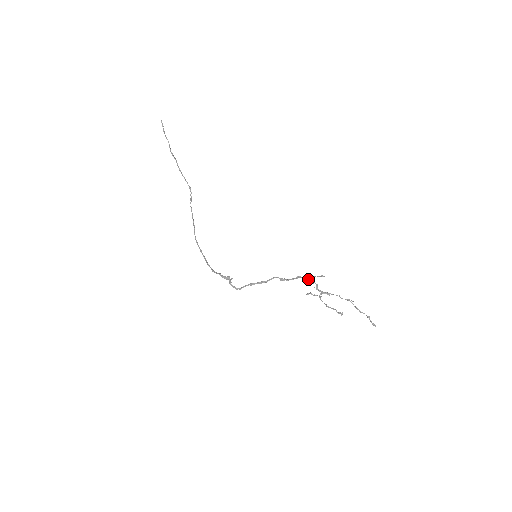
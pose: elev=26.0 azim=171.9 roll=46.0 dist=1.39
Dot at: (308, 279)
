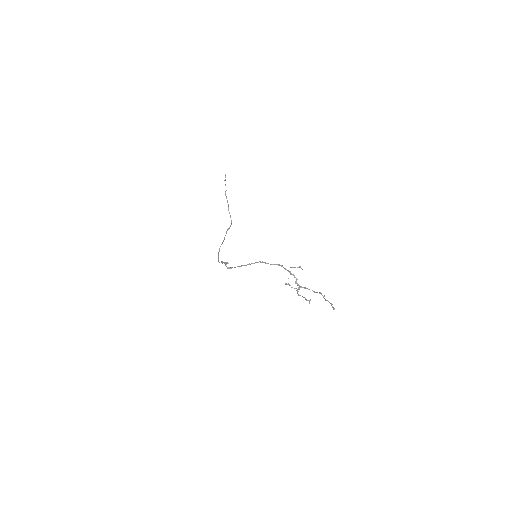
Dot at: (289, 271)
